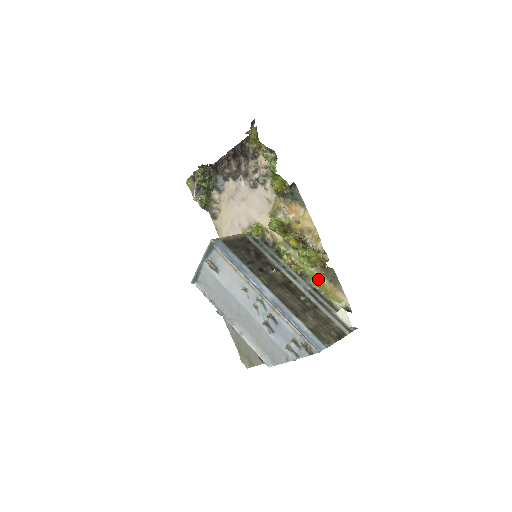
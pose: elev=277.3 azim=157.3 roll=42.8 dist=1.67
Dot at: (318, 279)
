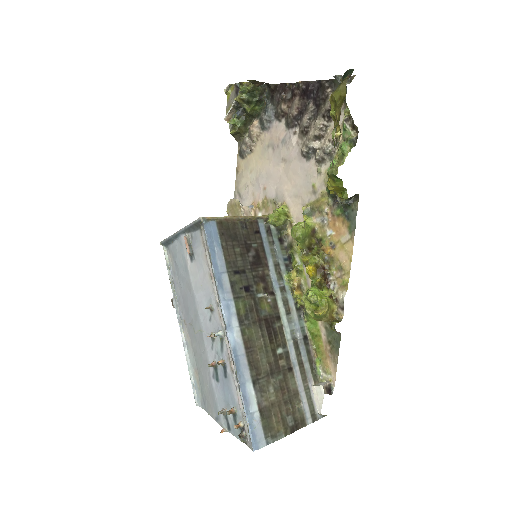
Dot at: (317, 328)
